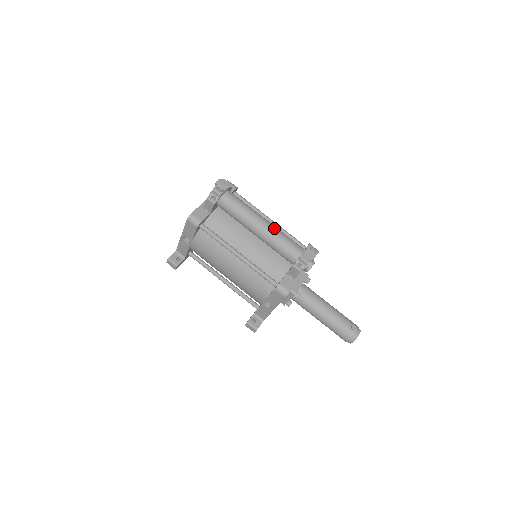
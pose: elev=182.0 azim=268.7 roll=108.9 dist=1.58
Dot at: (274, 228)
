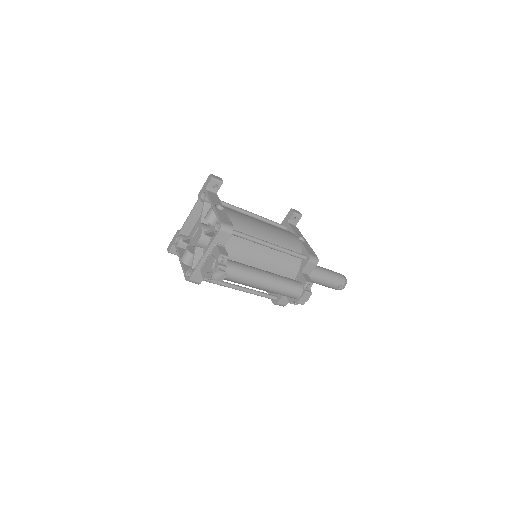
Dot at: (274, 286)
